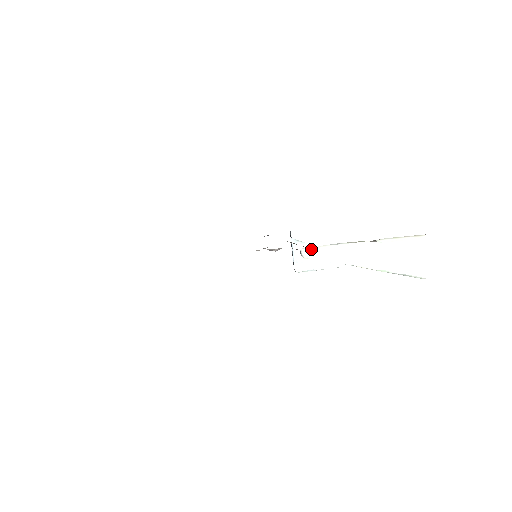
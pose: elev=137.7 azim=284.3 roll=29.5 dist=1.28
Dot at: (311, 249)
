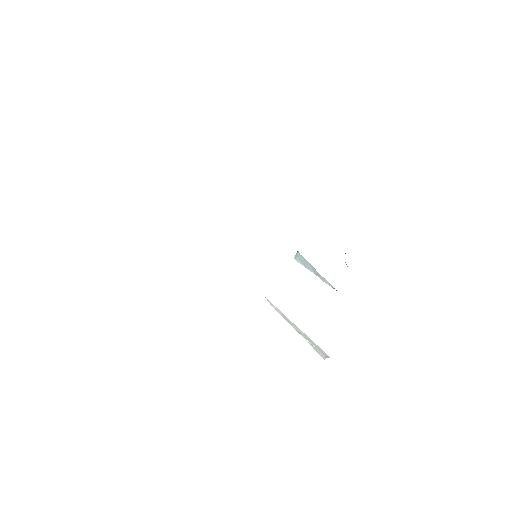
Dot at: (270, 302)
